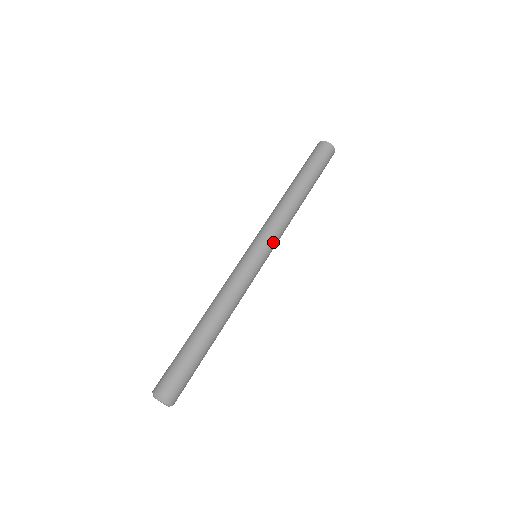
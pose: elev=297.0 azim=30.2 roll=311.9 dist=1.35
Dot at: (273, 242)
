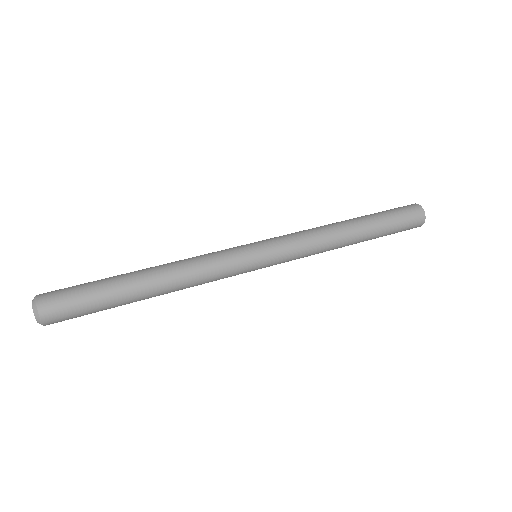
Dot at: (284, 258)
